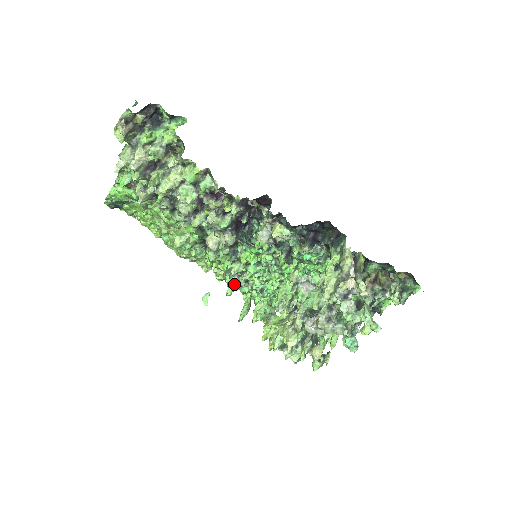
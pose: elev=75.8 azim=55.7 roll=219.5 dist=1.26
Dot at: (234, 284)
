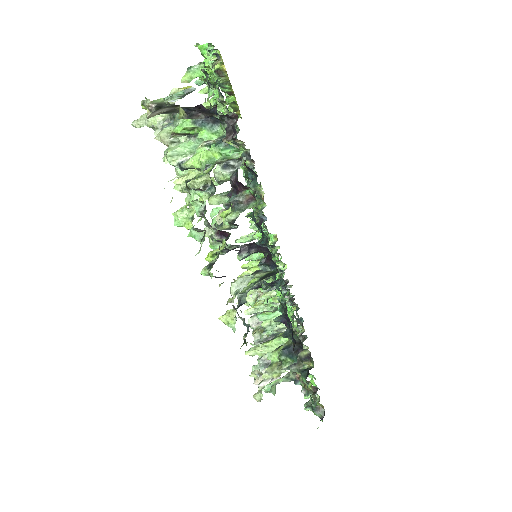
Dot at: occluded
